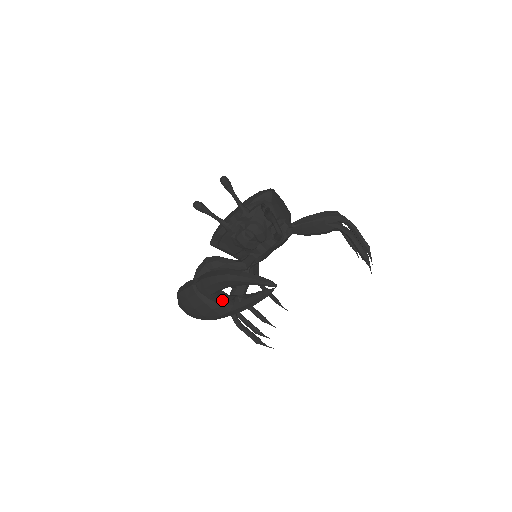
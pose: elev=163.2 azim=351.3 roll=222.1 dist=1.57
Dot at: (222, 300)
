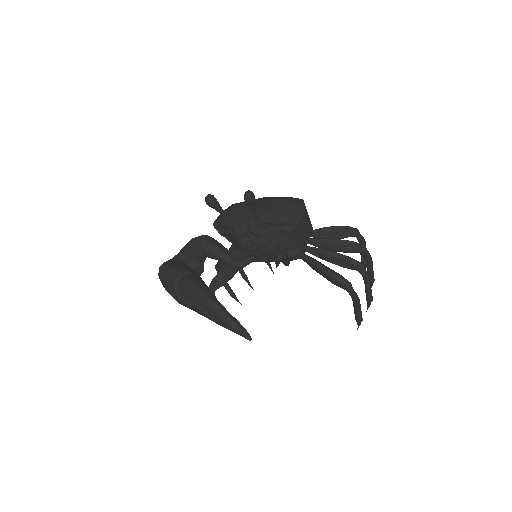
Dot at: occluded
